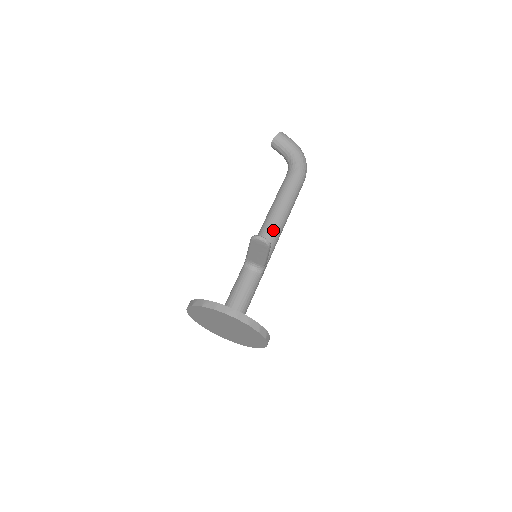
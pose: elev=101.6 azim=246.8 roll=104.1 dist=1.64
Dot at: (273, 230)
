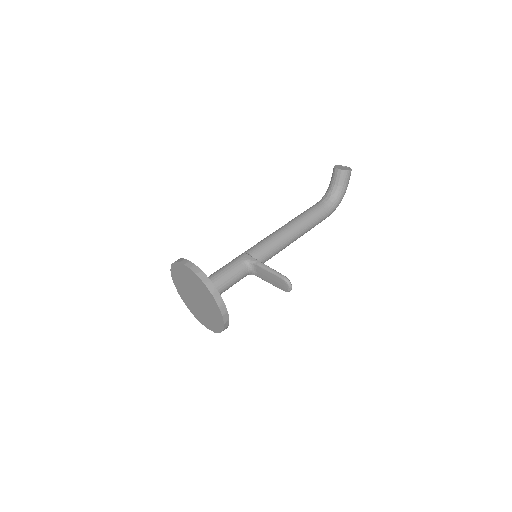
Dot at: (282, 249)
